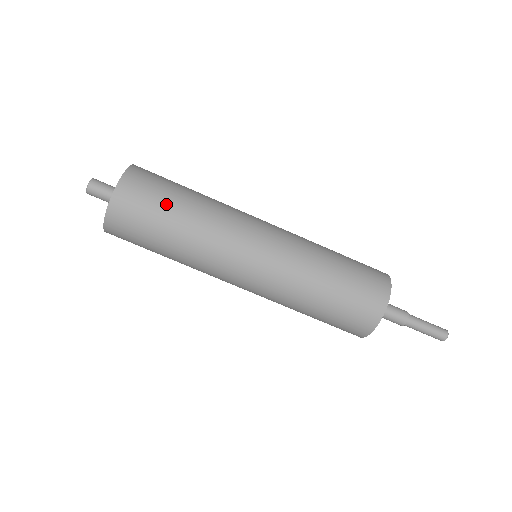
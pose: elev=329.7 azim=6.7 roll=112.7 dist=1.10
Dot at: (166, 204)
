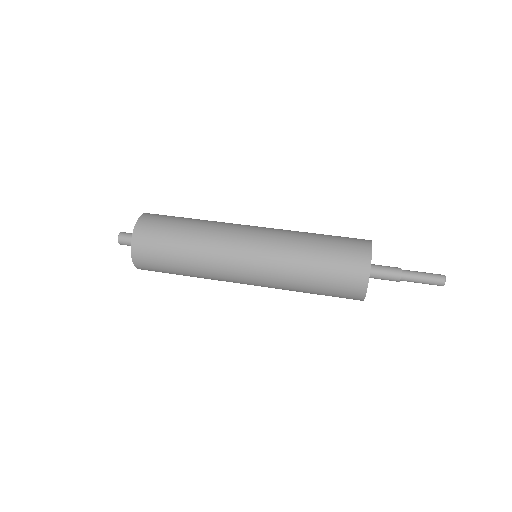
Dot at: (169, 245)
